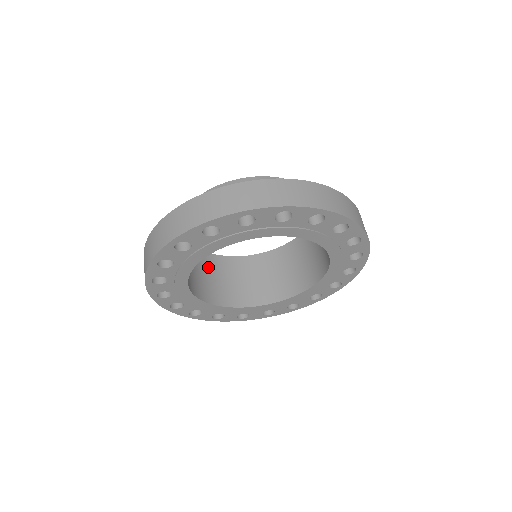
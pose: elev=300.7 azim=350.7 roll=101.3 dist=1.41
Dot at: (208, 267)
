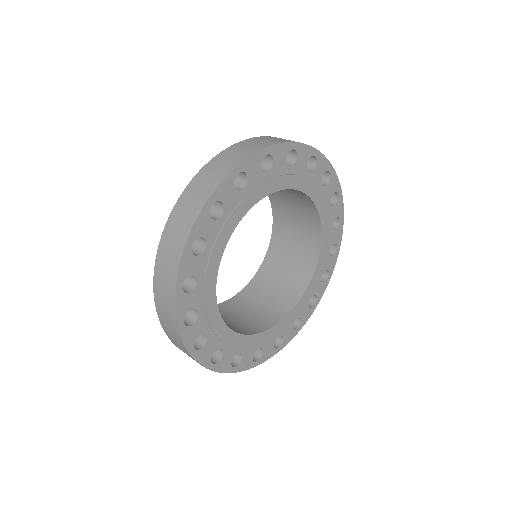
Dot at: occluded
